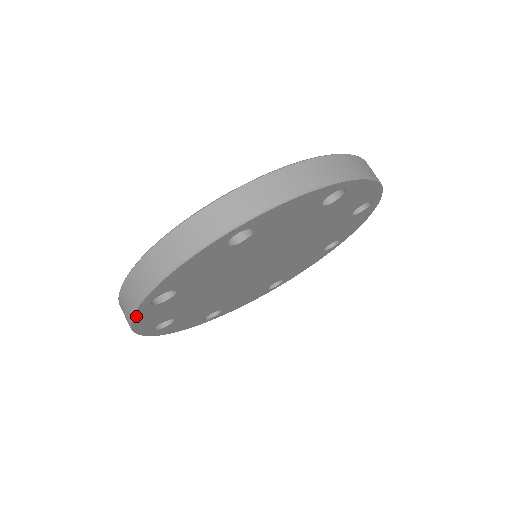
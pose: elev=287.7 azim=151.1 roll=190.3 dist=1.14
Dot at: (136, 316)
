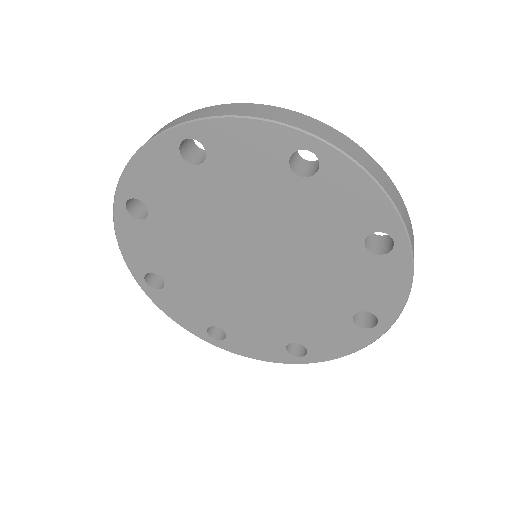
Dot at: (155, 301)
